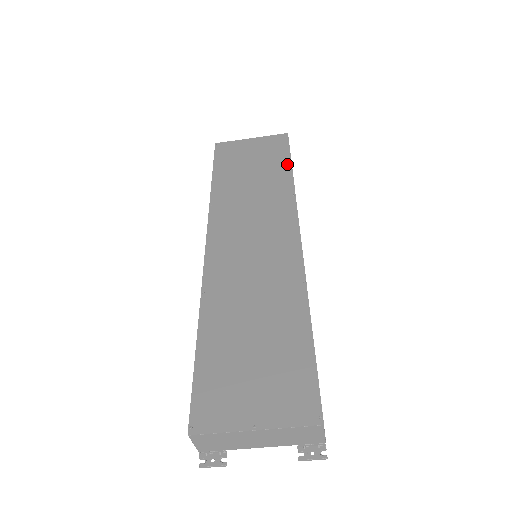
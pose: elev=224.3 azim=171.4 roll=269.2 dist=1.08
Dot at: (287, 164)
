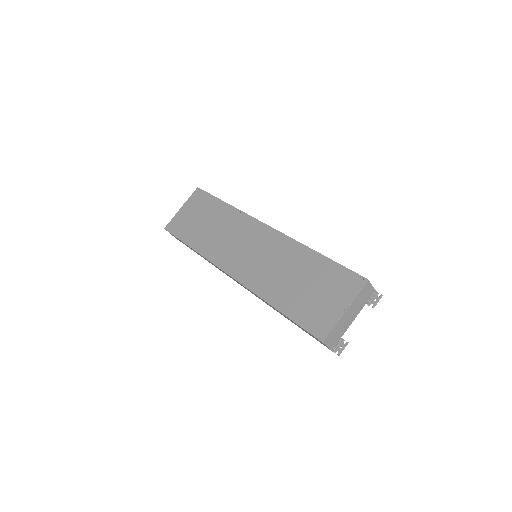
Dot at: (218, 202)
